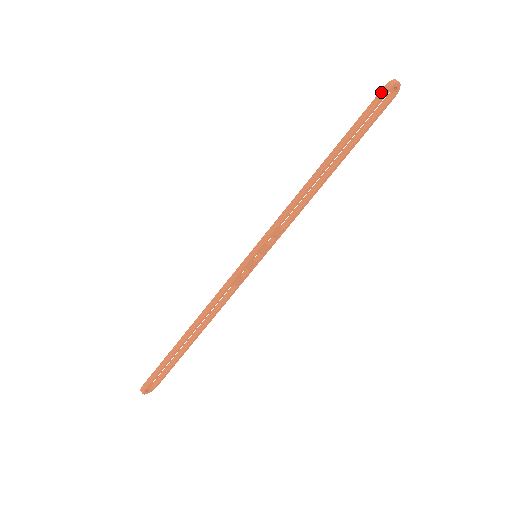
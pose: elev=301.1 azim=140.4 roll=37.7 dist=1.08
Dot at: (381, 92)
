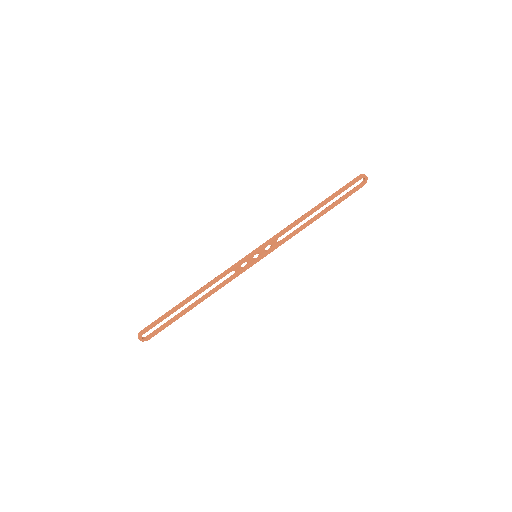
Dot at: (356, 178)
